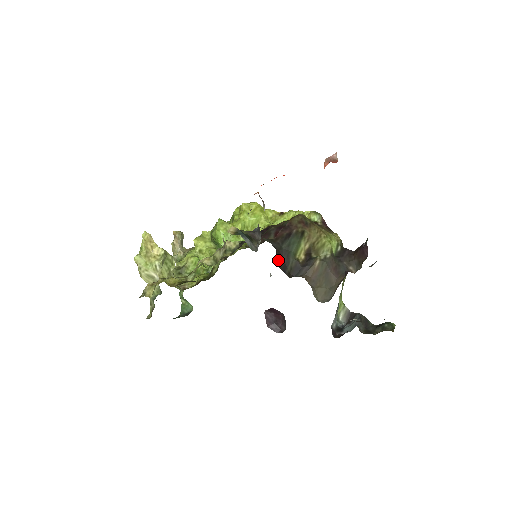
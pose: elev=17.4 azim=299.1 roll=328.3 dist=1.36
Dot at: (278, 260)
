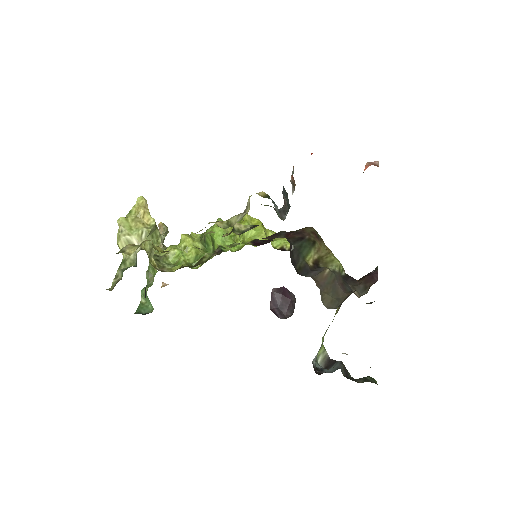
Dot at: (290, 252)
